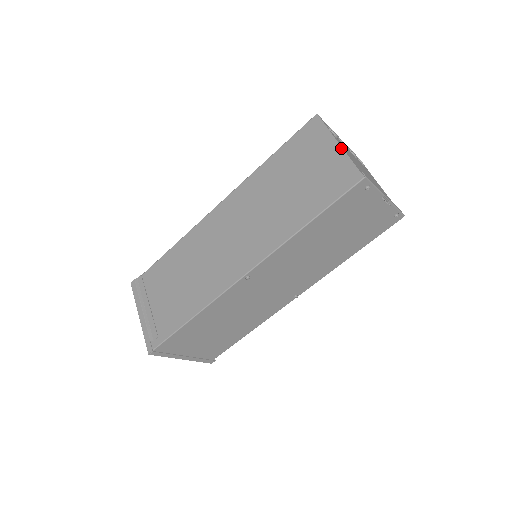
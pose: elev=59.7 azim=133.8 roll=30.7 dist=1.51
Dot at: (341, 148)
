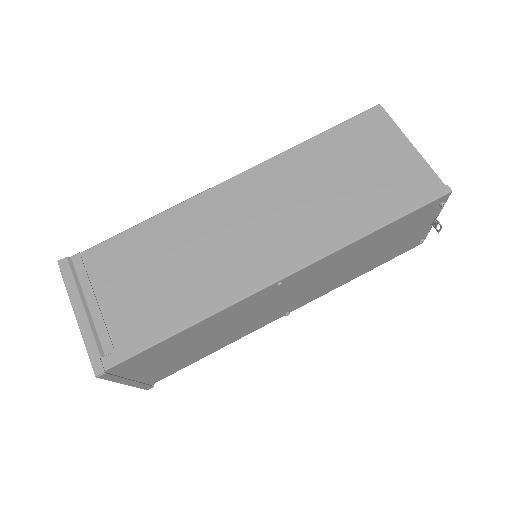
Dot at: (417, 151)
